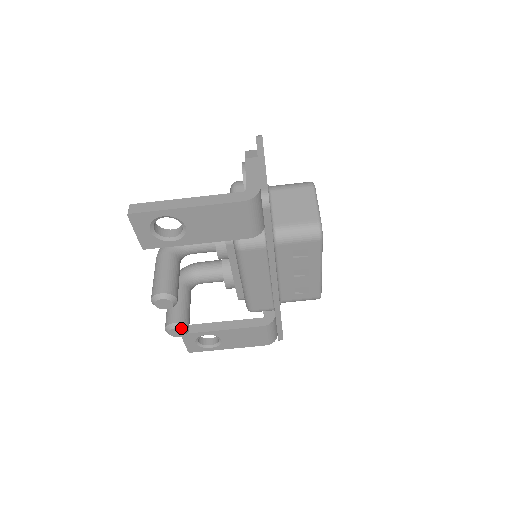
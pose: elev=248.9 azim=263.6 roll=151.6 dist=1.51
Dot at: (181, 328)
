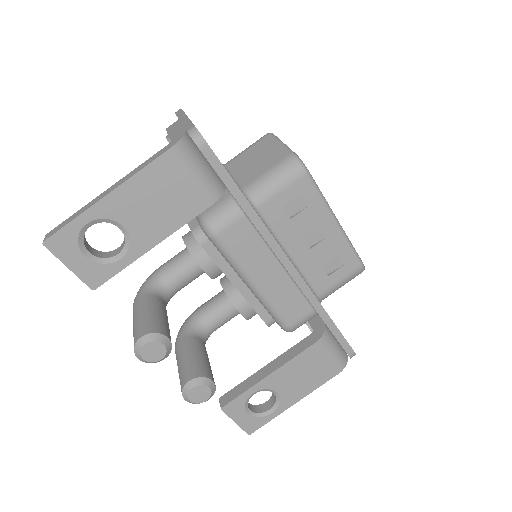
Dot at: (201, 384)
